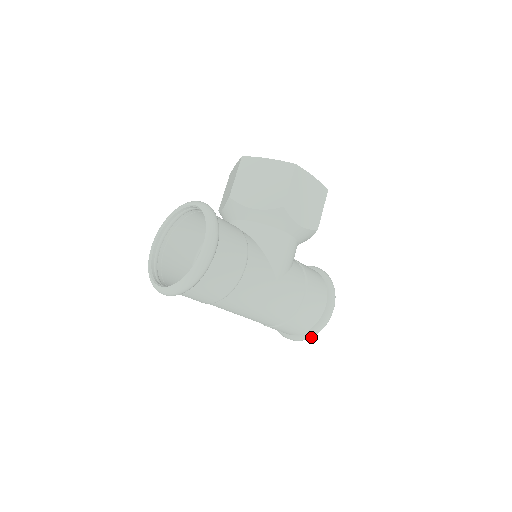
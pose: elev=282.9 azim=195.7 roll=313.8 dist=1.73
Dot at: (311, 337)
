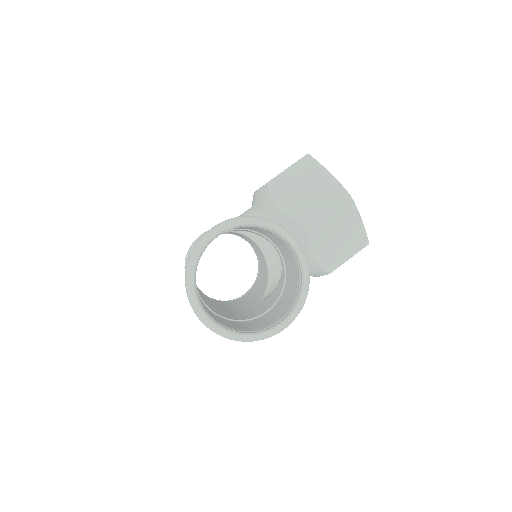
Dot at: occluded
